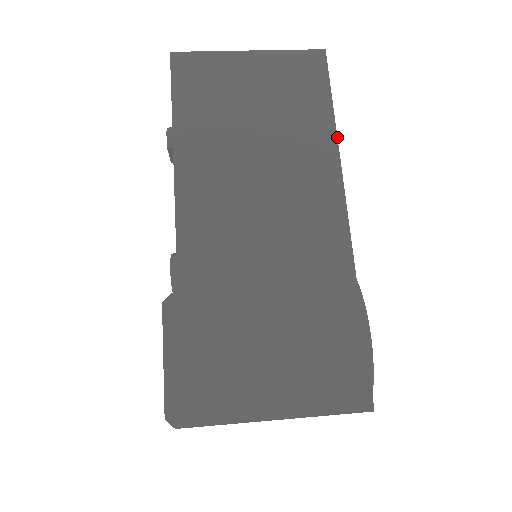
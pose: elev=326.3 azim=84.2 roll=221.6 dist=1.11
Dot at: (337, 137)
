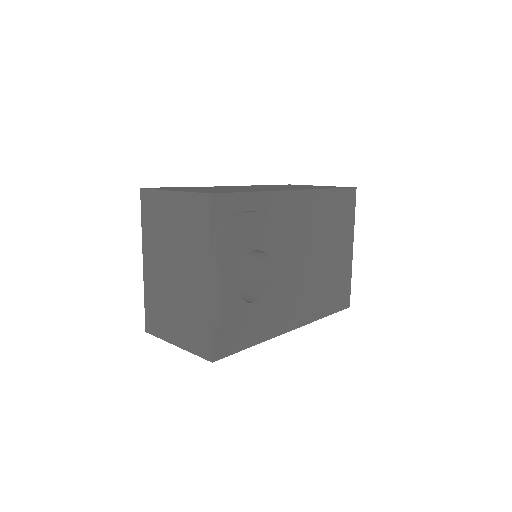
Dot at: (325, 189)
